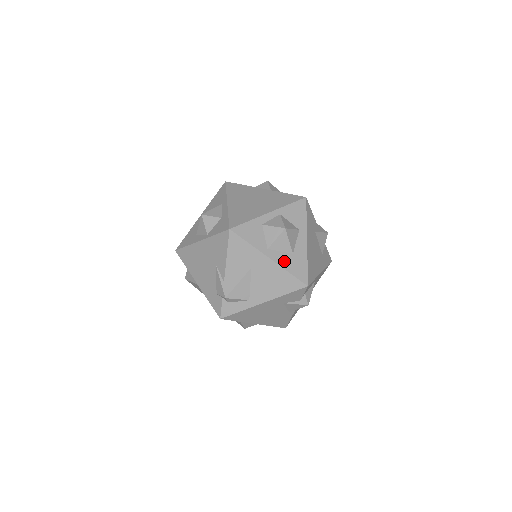
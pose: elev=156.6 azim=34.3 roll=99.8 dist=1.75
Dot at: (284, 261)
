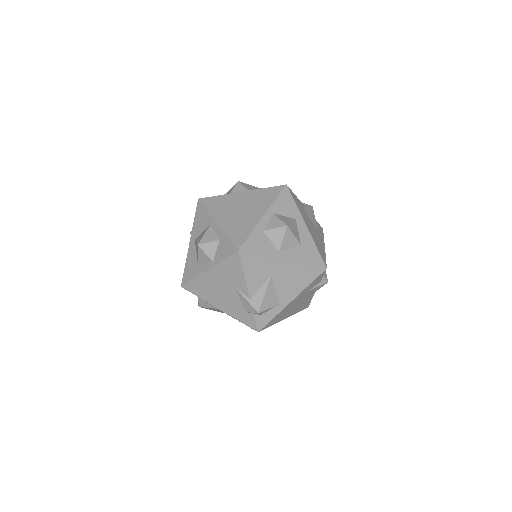
Dot at: (297, 256)
